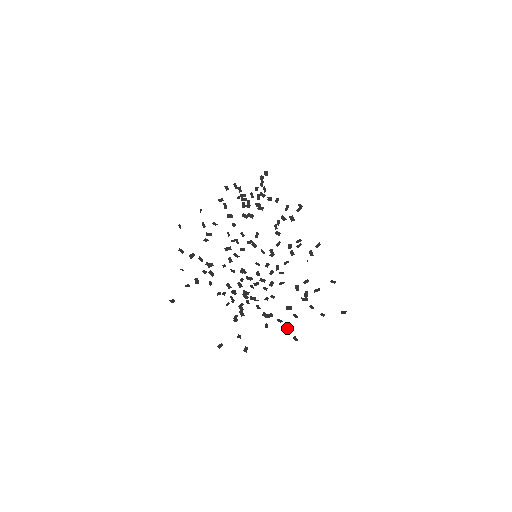
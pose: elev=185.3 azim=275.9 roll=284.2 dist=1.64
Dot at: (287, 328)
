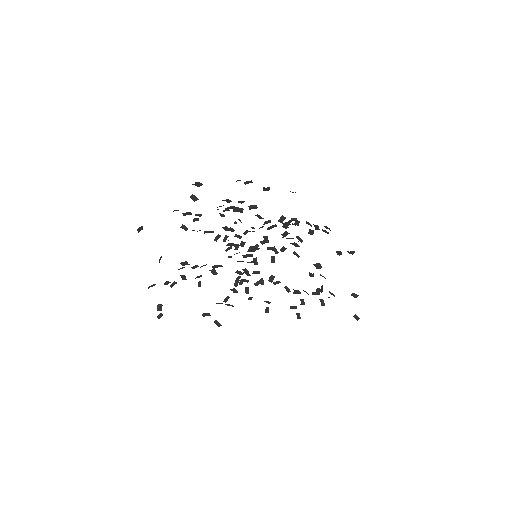
Dot at: (291, 307)
